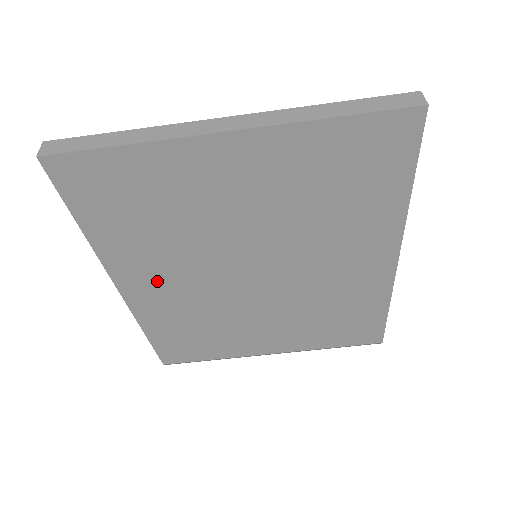
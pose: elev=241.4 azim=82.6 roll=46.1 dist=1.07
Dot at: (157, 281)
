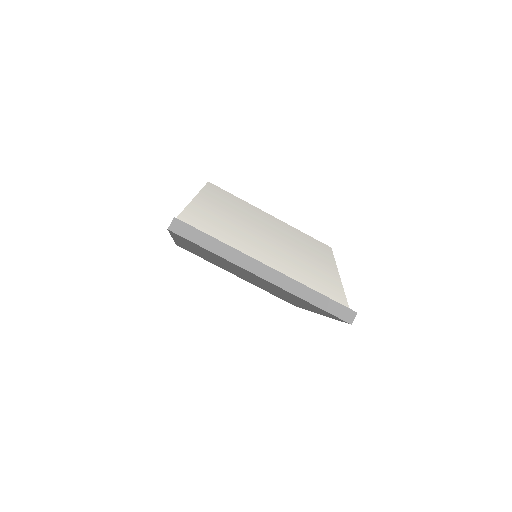
Dot at: occluded
